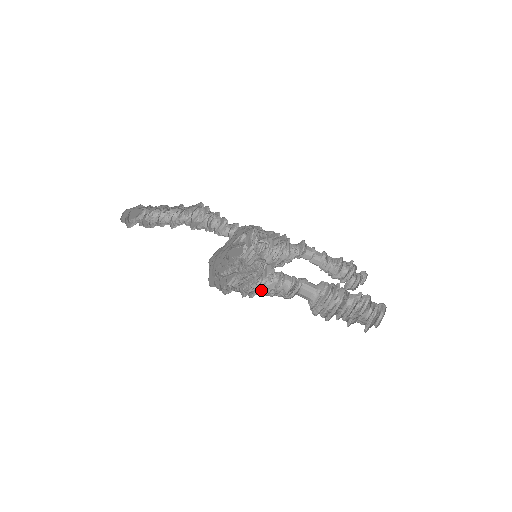
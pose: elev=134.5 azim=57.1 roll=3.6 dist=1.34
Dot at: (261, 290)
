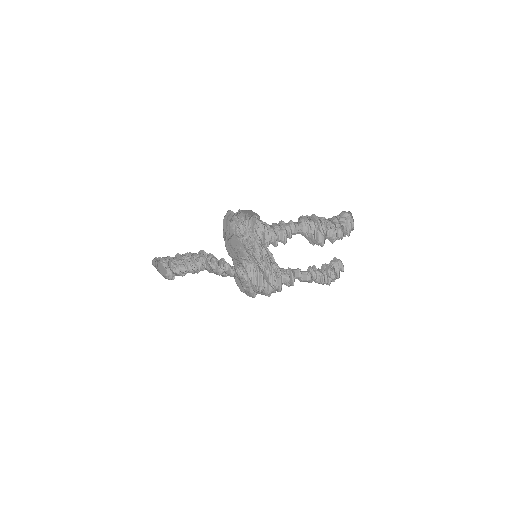
Dot at: occluded
